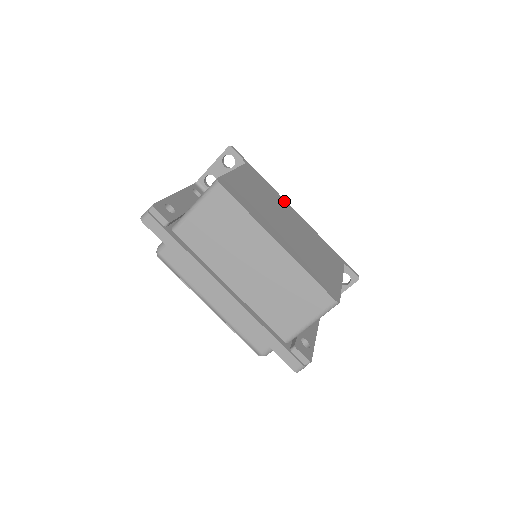
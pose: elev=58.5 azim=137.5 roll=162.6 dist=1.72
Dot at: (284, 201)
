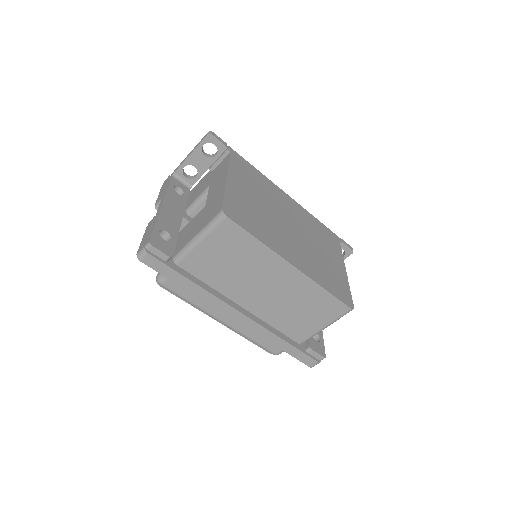
Dot at: (275, 187)
